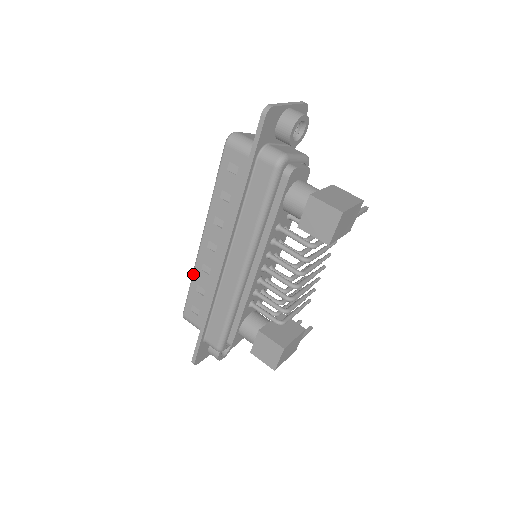
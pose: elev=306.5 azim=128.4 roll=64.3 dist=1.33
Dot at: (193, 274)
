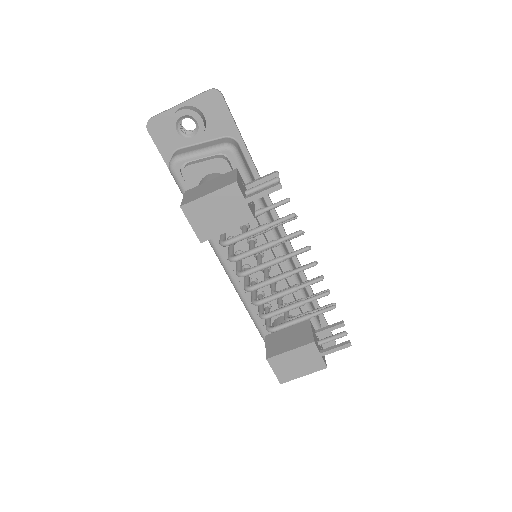
Dot at: occluded
